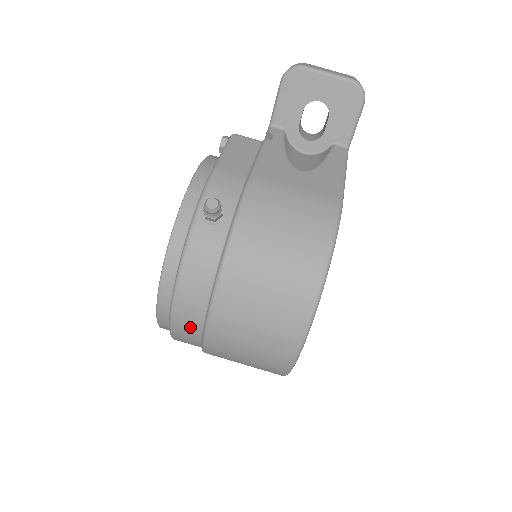
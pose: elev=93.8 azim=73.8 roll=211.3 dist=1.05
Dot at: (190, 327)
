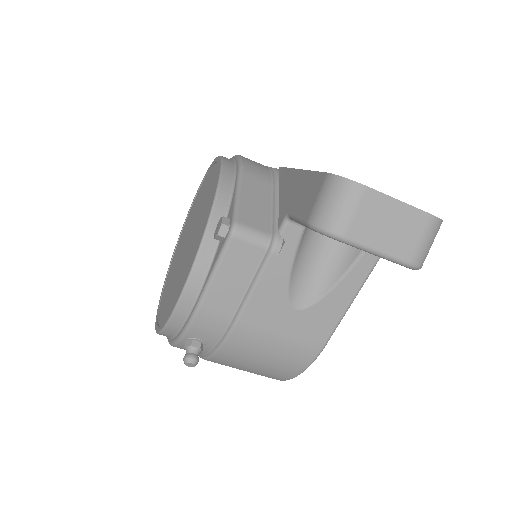
Dot at: occluded
